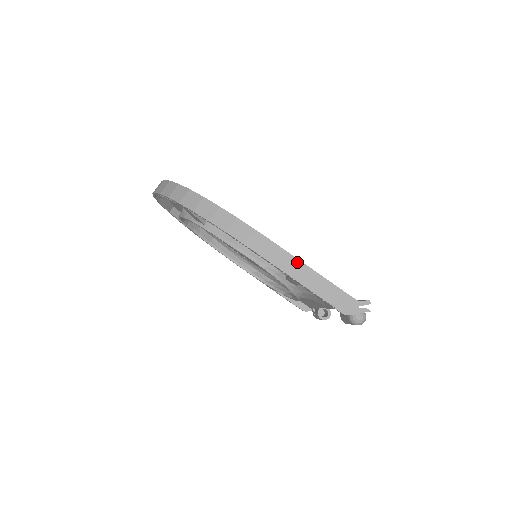
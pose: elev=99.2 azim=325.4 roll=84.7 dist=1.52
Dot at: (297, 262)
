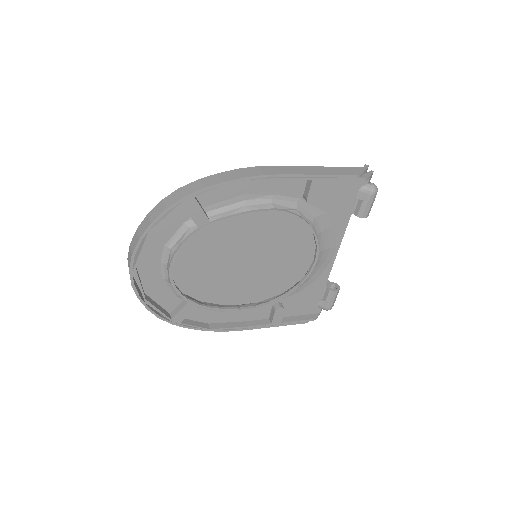
Dot at: (306, 167)
